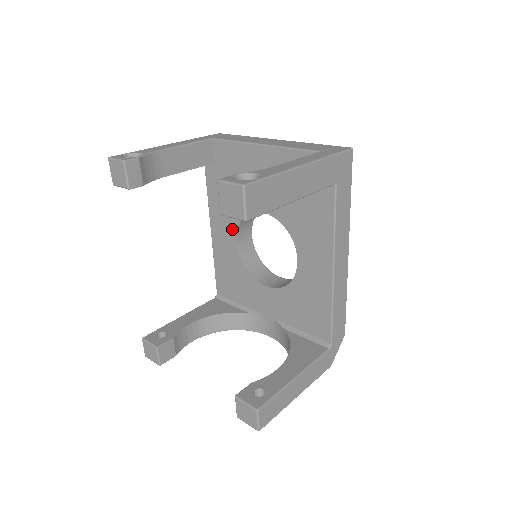
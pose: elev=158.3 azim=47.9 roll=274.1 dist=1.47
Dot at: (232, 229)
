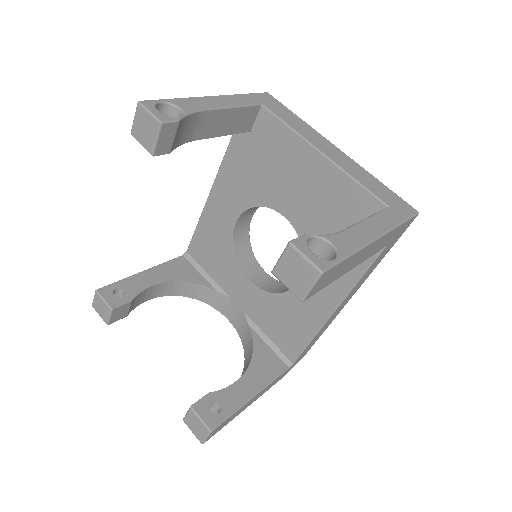
Dot at: (237, 208)
